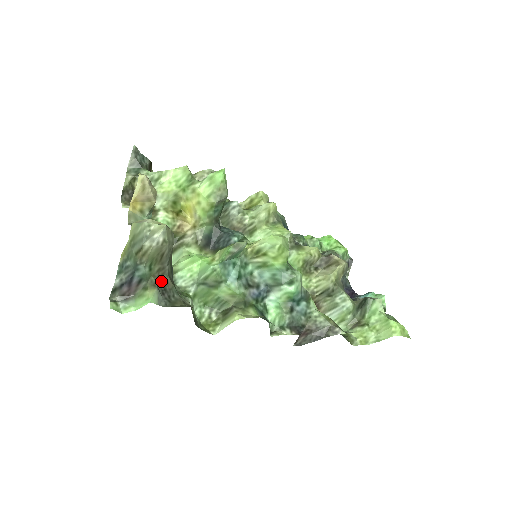
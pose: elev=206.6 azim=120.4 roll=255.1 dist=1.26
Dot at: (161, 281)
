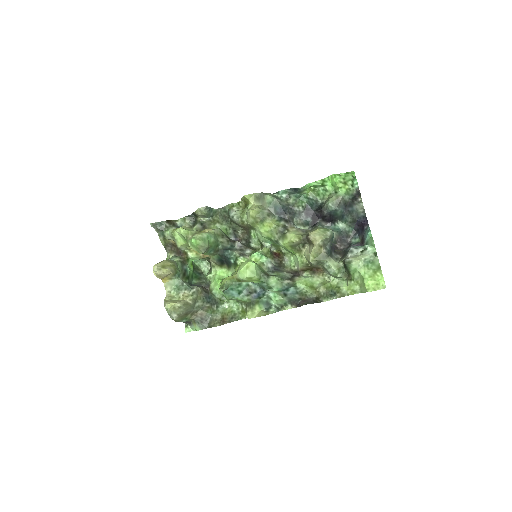
Dot at: (197, 316)
